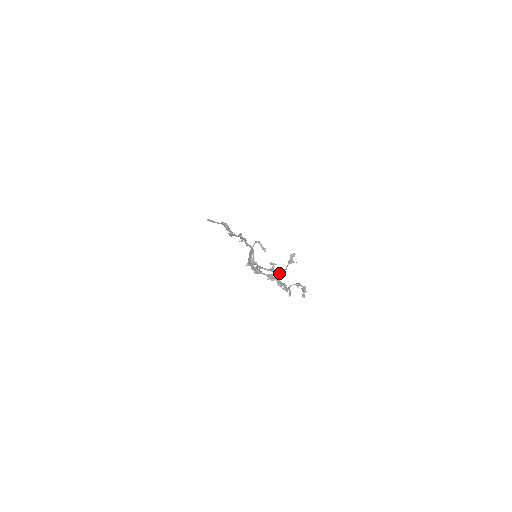
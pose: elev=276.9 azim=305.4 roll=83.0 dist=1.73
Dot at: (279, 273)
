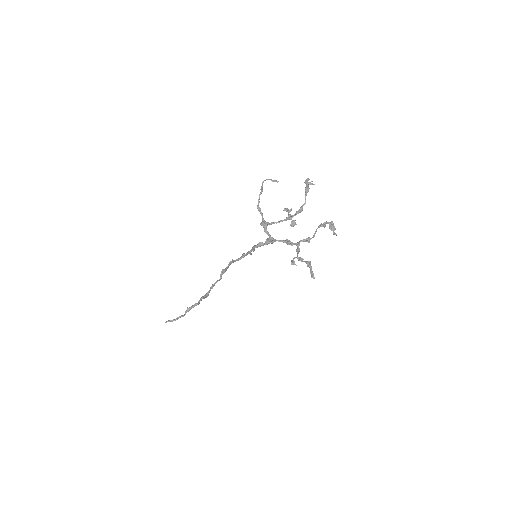
Dot at: (300, 210)
